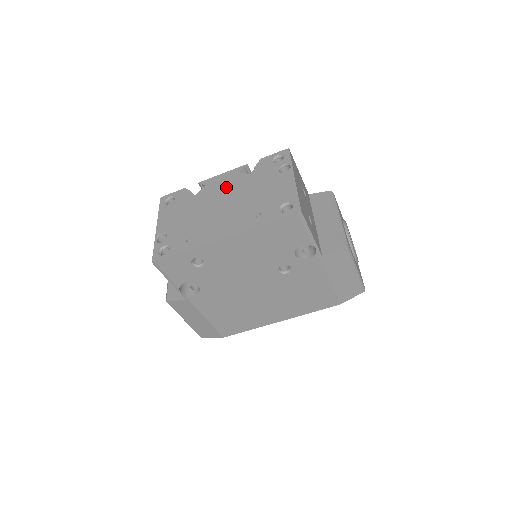
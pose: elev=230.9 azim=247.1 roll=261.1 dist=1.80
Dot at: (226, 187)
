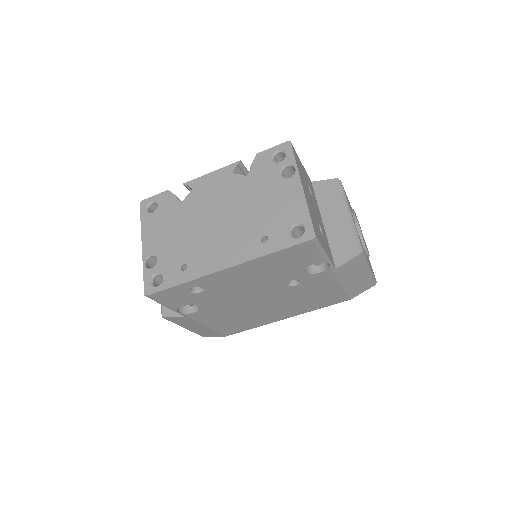
Dot at: (219, 193)
